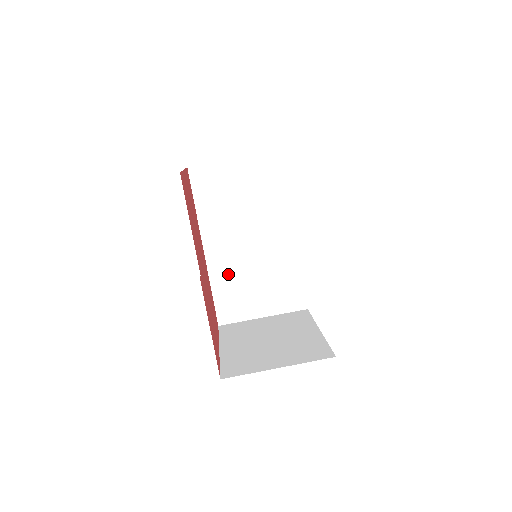
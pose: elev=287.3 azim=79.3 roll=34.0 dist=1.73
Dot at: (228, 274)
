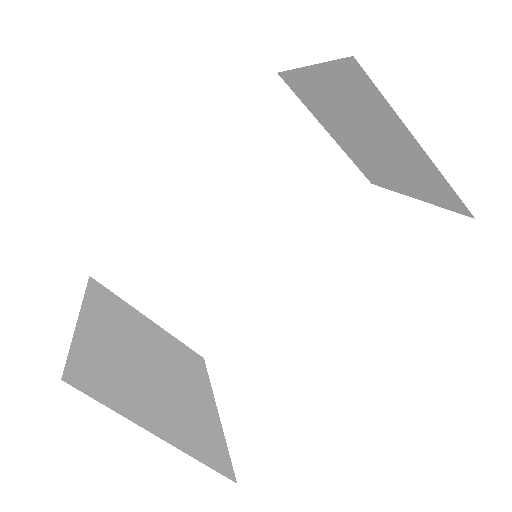
Dot at: (174, 232)
